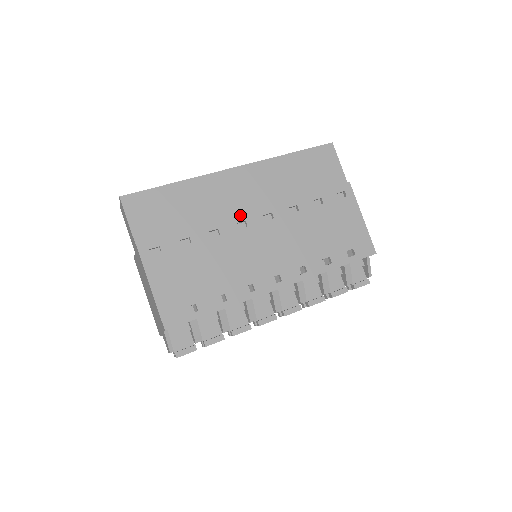
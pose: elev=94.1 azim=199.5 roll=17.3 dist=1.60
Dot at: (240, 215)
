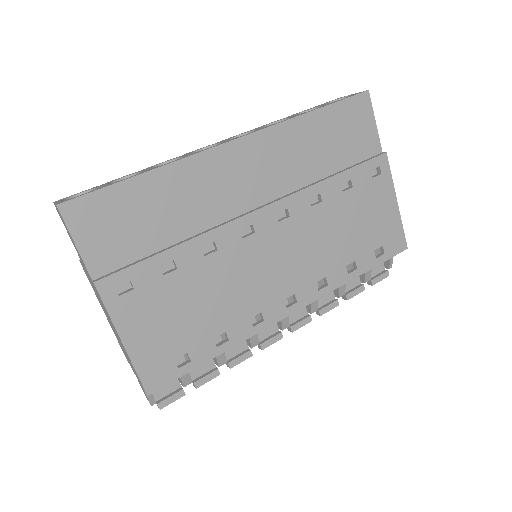
Dot at: (244, 217)
